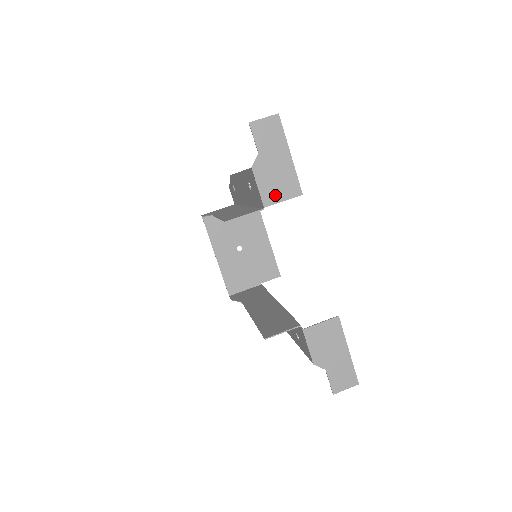
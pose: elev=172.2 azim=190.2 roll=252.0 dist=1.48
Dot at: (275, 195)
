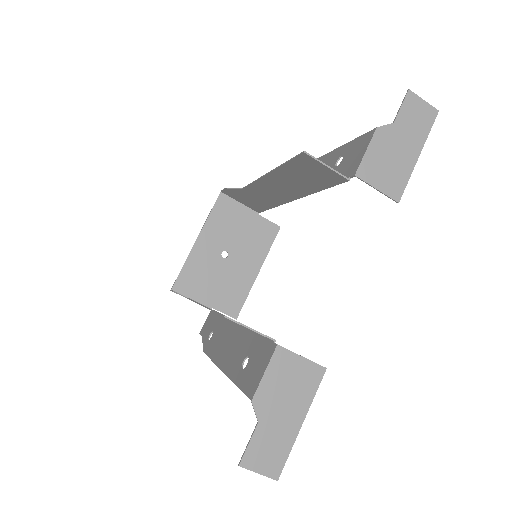
Dot at: (375, 175)
